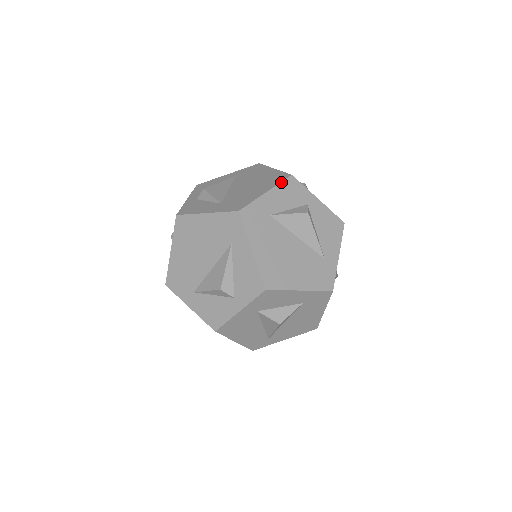
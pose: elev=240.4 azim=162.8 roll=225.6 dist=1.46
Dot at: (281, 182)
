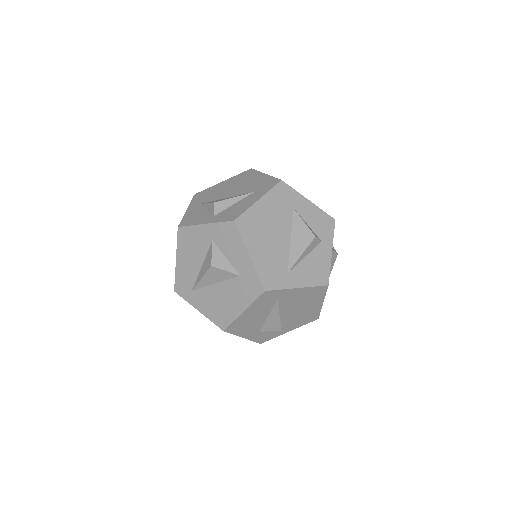
Dot at: occluded
